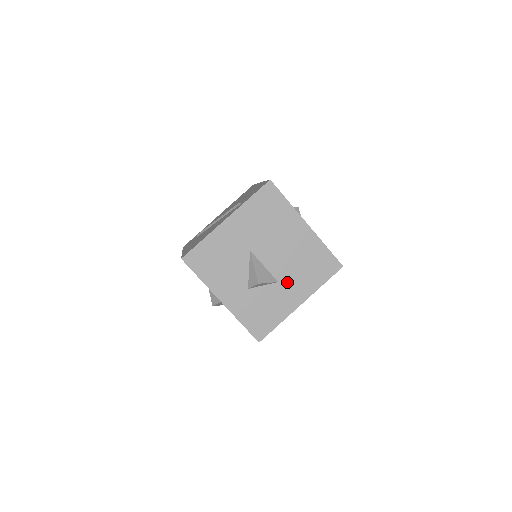
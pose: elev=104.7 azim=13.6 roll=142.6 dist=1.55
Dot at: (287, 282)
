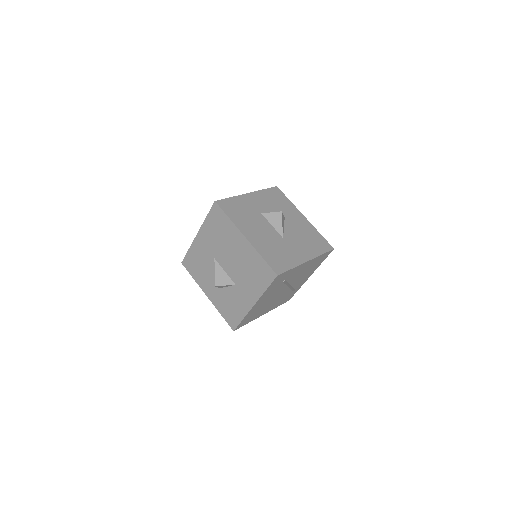
Dot at: (241, 285)
